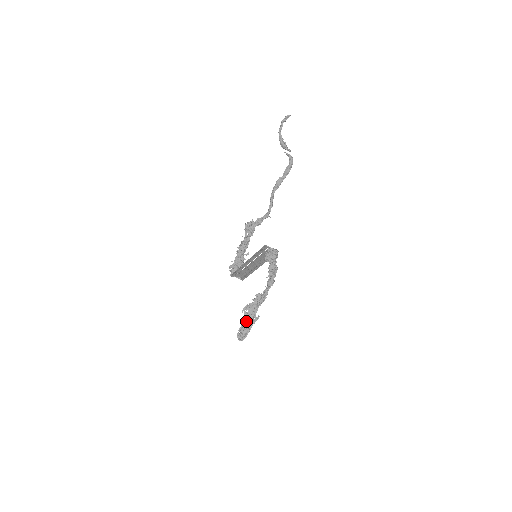
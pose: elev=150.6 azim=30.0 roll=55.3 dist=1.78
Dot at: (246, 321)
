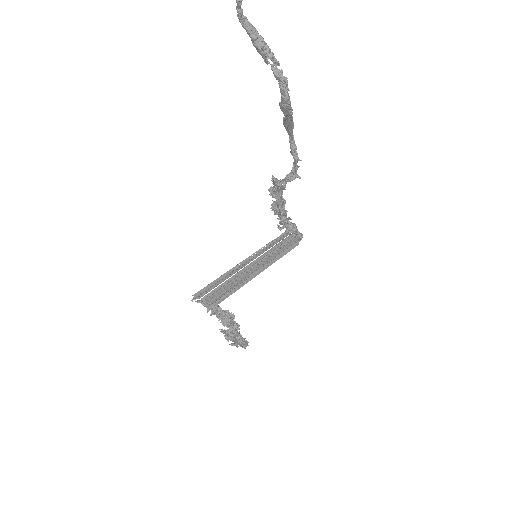
Dot at: occluded
